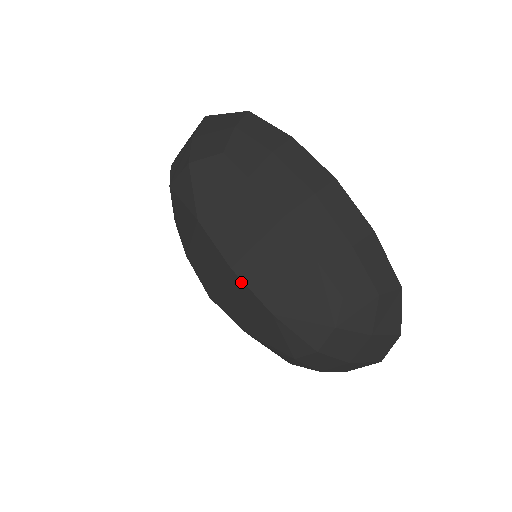
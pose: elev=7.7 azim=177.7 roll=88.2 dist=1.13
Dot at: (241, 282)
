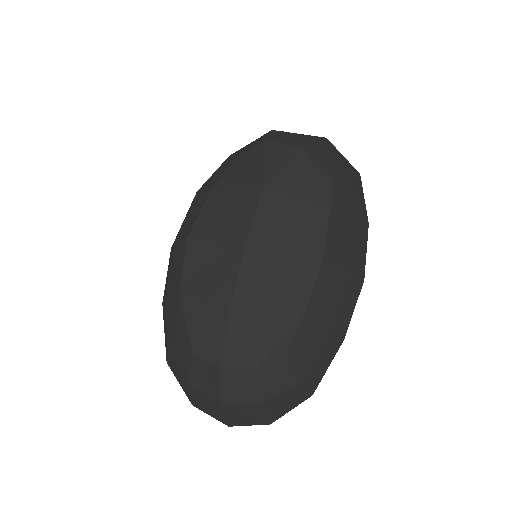
Dot at: (239, 259)
